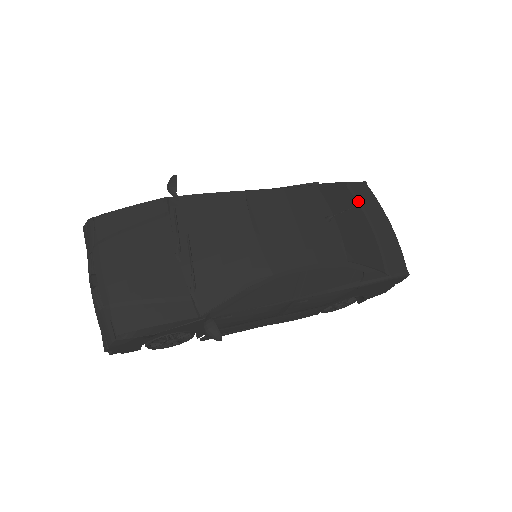
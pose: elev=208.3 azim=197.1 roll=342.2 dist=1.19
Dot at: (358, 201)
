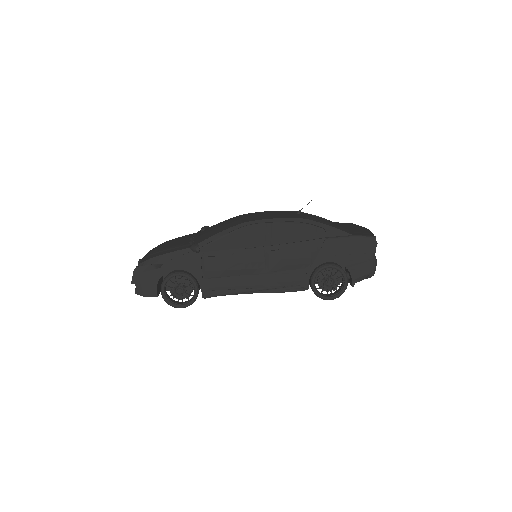
Dot at: (339, 224)
